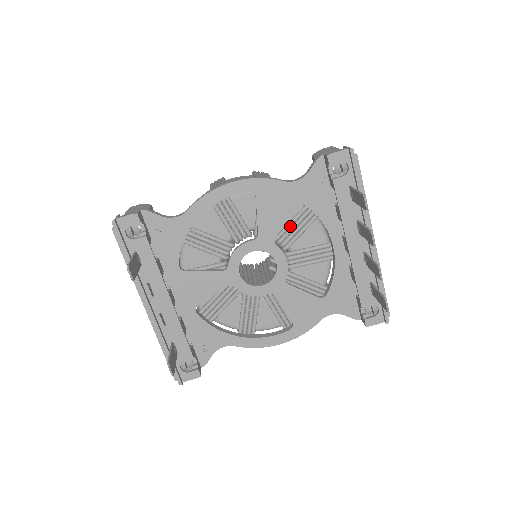
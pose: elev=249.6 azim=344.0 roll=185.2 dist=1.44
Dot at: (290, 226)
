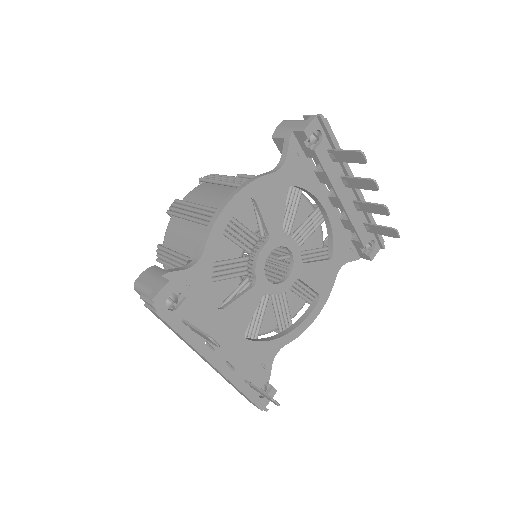
Dot at: (286, 212)
